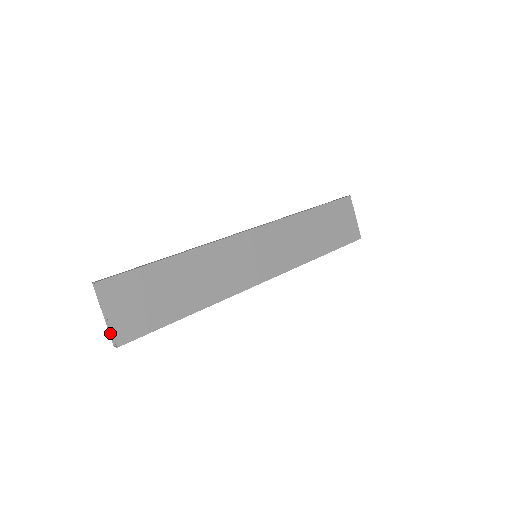
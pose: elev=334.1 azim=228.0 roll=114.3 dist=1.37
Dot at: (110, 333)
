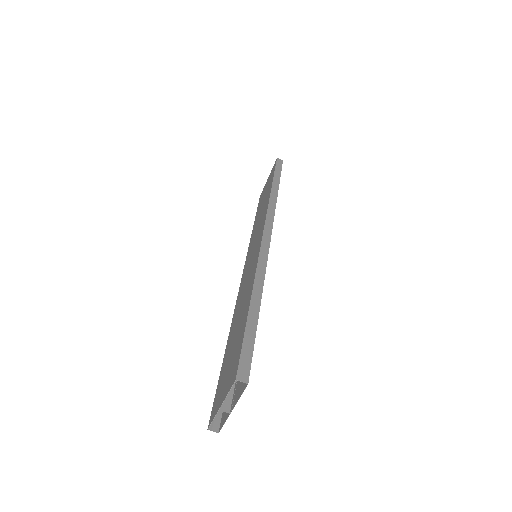
Dot at: (213, 419)
